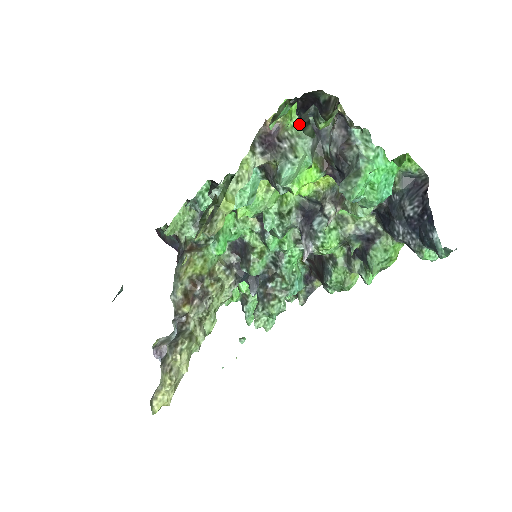
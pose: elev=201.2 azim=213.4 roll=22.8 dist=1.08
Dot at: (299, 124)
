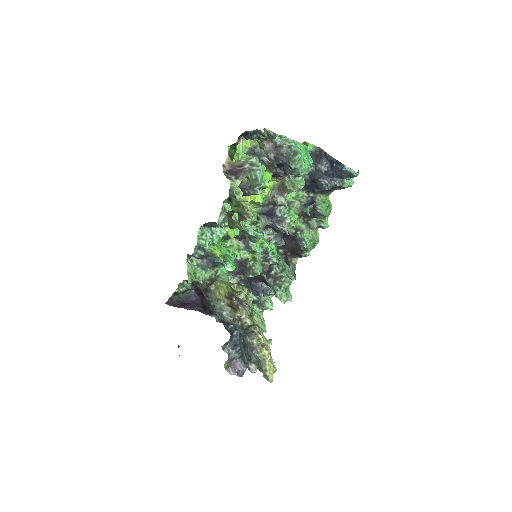
Dot at: (244, 154)
